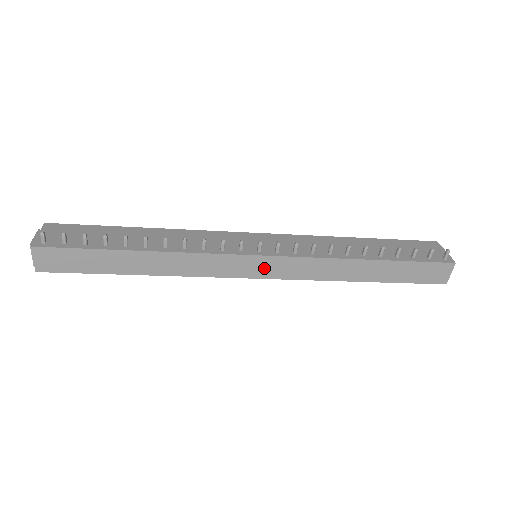
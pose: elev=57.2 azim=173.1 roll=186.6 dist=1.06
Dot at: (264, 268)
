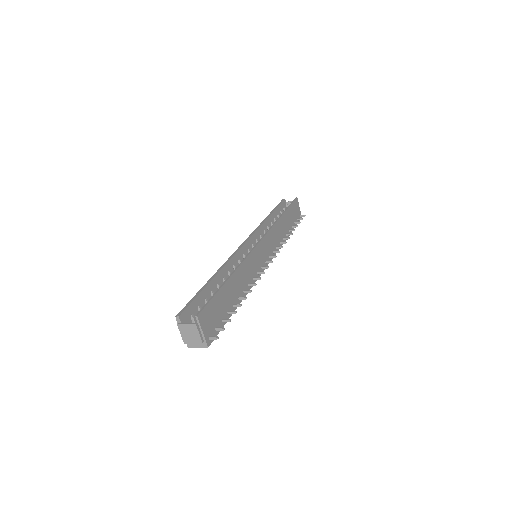
Dot at: occluded
